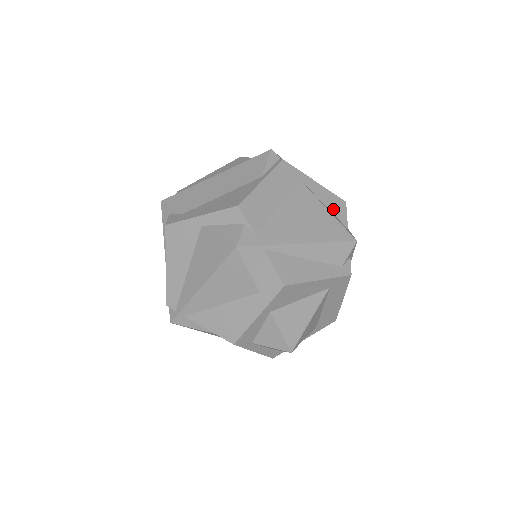
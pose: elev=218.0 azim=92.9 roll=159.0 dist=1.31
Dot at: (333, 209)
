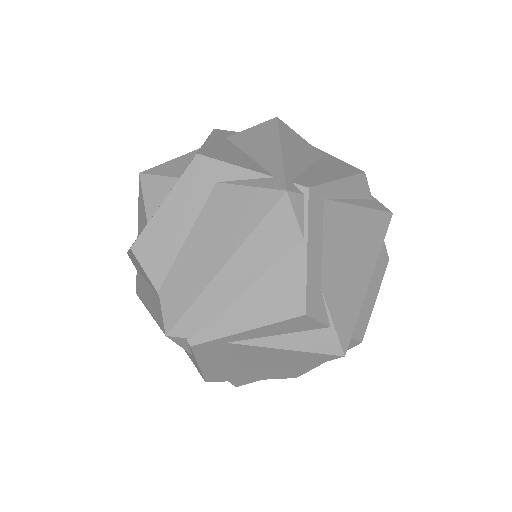
Dot at: (294, 330)
